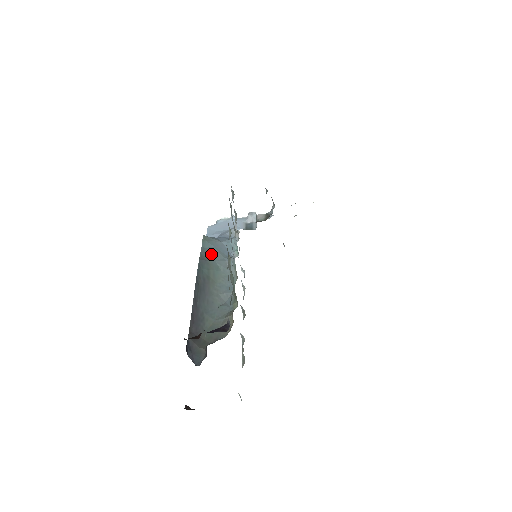
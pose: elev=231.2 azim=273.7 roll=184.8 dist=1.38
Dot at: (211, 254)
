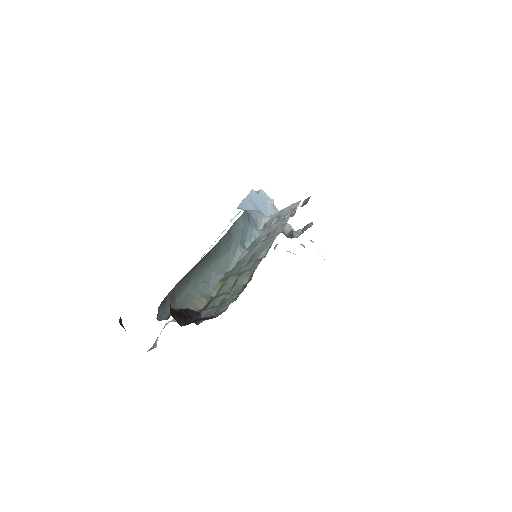
Dot at: (236, 232)
